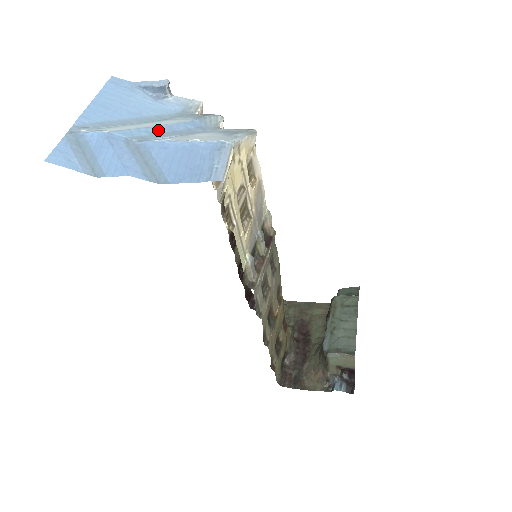
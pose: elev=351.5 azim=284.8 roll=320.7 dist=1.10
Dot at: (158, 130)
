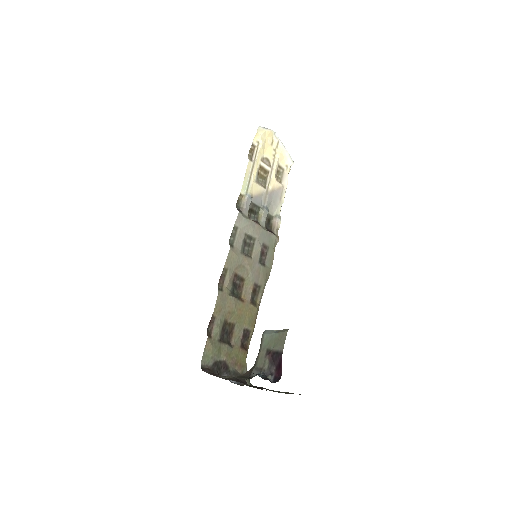
Dot at: occluded
